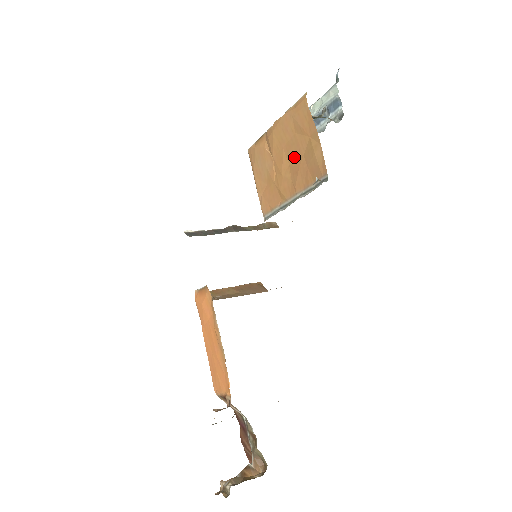
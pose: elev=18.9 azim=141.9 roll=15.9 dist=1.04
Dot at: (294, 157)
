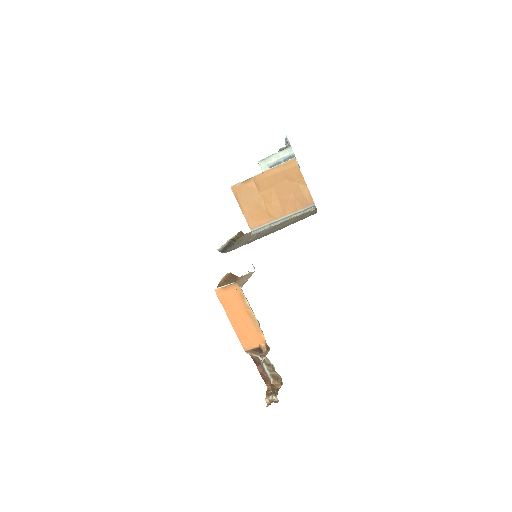
Dot at: (283, 193)
